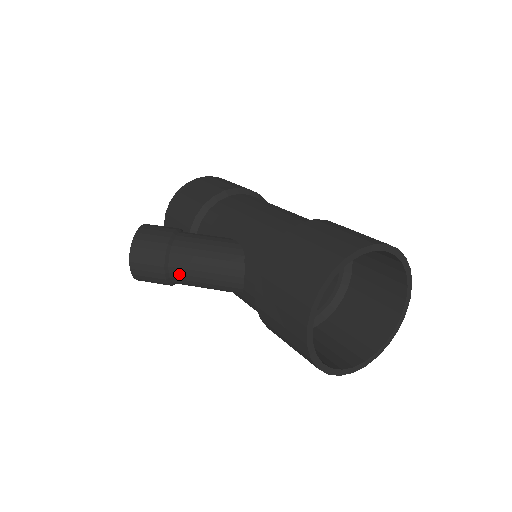
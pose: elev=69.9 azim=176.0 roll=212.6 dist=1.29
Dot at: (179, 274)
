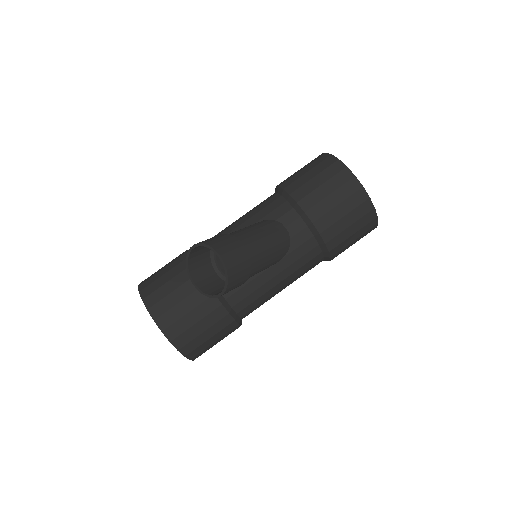
Dot at: (254, 249)
